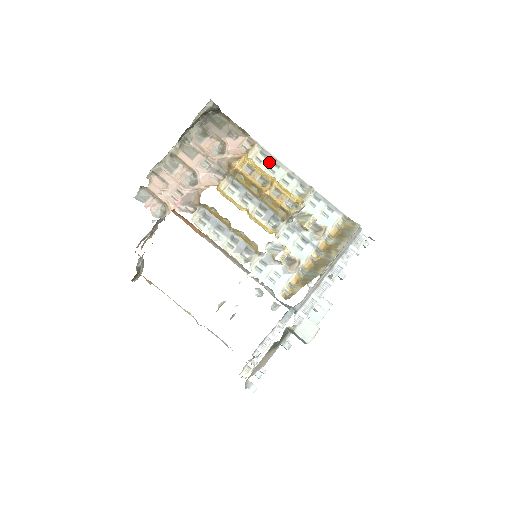
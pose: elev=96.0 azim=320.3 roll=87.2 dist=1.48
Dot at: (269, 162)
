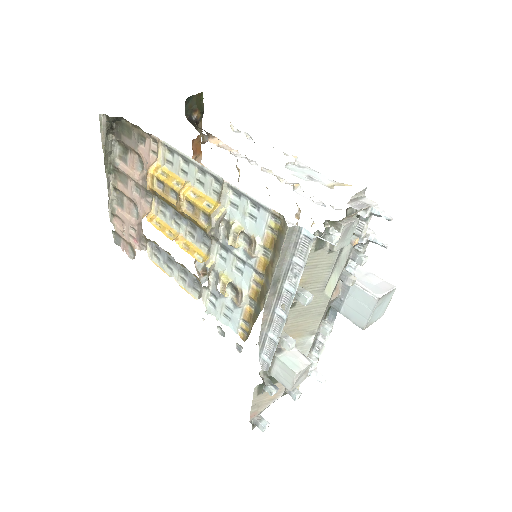
Dot at: (178, 161)
